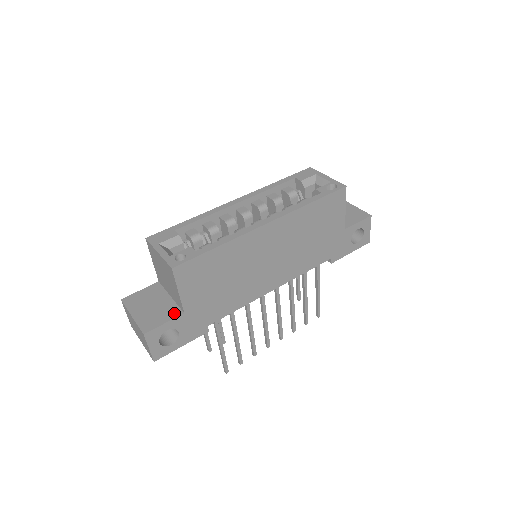
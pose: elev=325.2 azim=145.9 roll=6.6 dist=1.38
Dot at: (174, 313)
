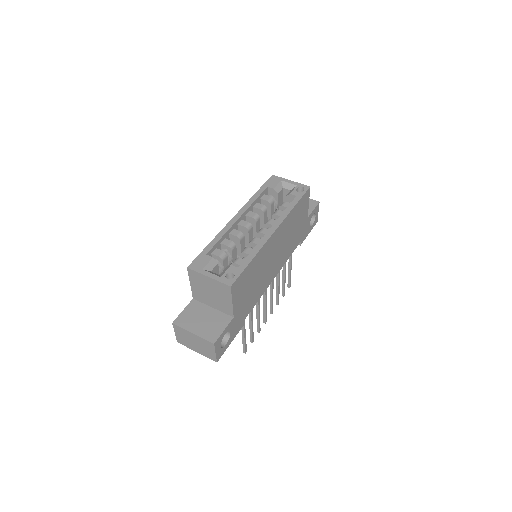
Dot at: (226, 320)
